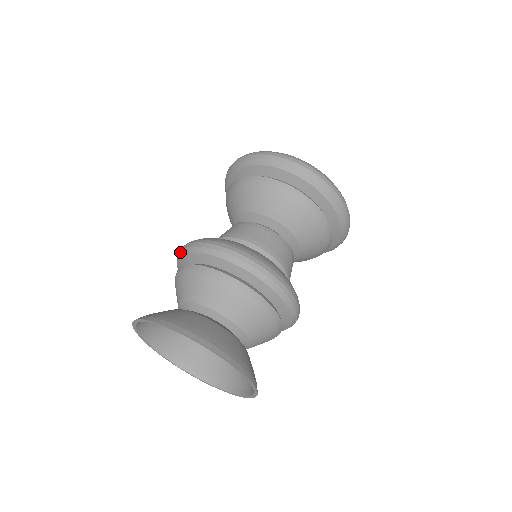
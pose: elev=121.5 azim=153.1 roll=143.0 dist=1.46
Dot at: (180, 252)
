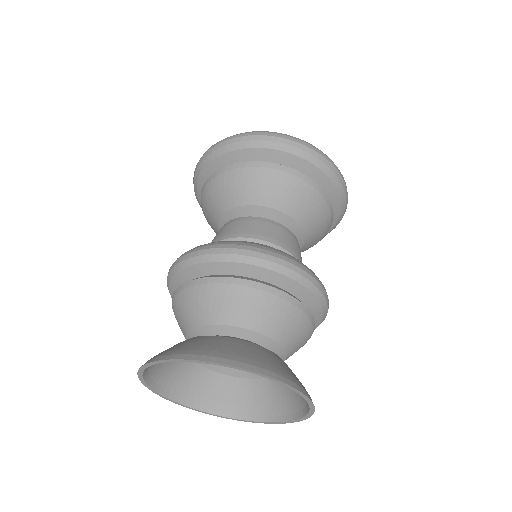
Dot at: (187, 261)
